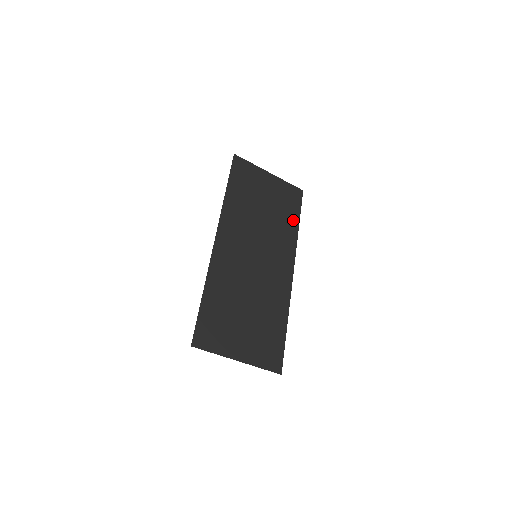
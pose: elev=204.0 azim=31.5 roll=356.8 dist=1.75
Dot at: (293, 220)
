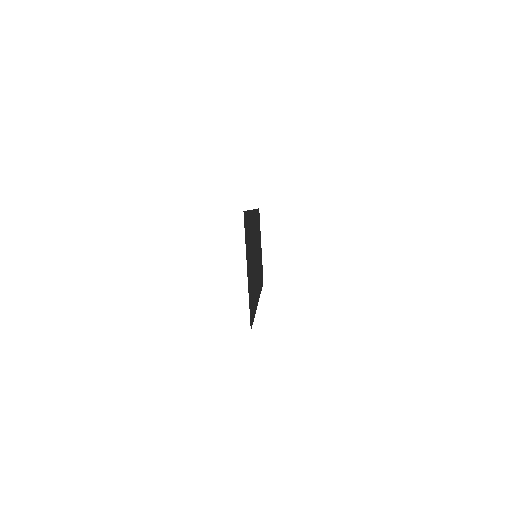
Dot at: (261, 282)
